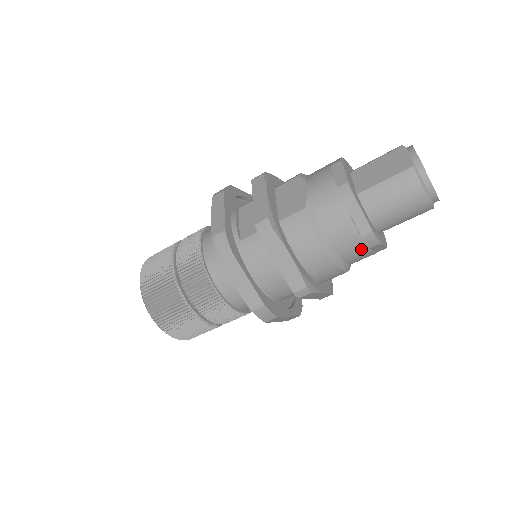
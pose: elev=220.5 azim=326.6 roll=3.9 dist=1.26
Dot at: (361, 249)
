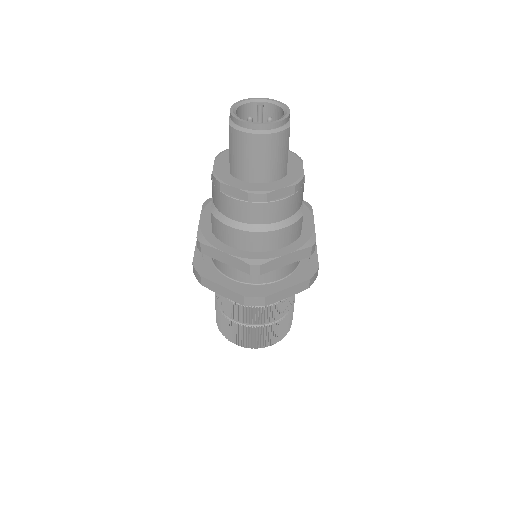
Dot at: (262, 208)
